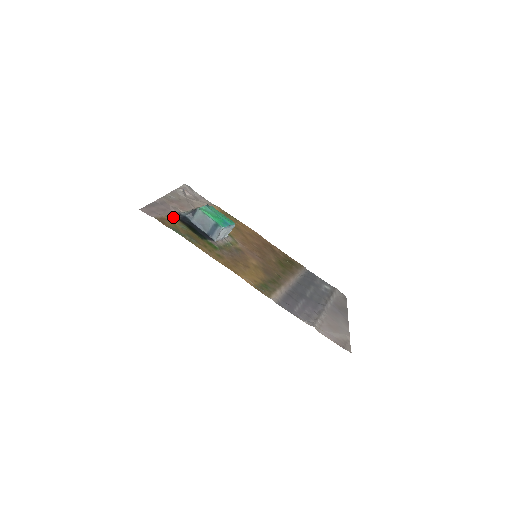
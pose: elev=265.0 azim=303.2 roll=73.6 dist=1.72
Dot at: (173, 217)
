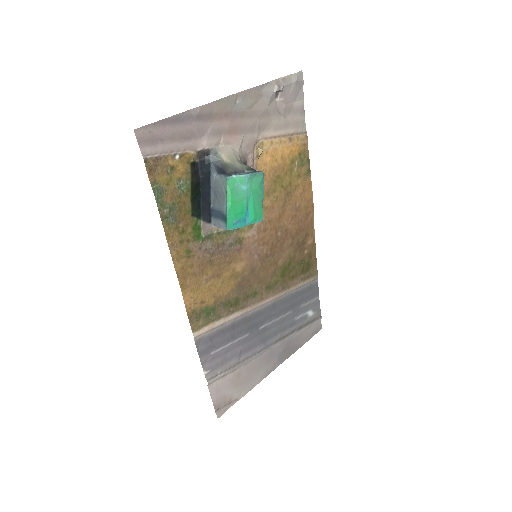
Dot at: (186, 159)
